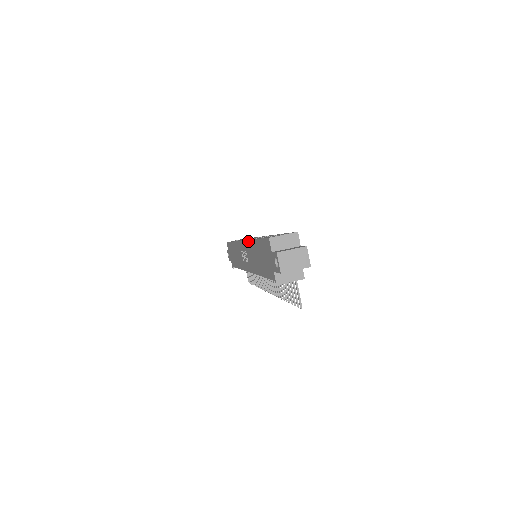
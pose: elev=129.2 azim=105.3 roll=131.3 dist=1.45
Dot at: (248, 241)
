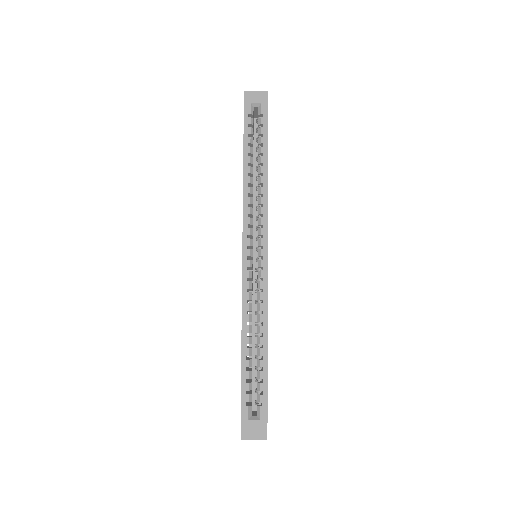
Dot at: occluded
